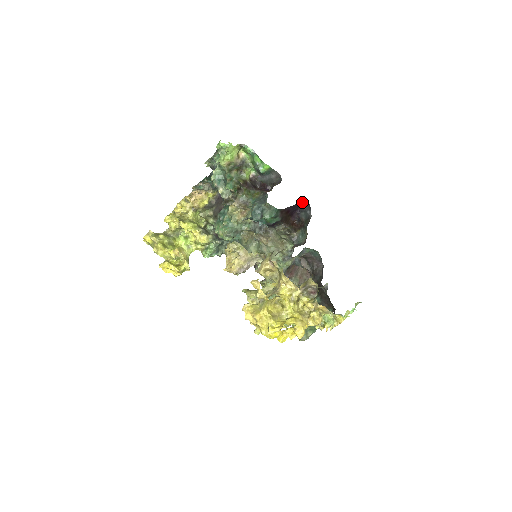
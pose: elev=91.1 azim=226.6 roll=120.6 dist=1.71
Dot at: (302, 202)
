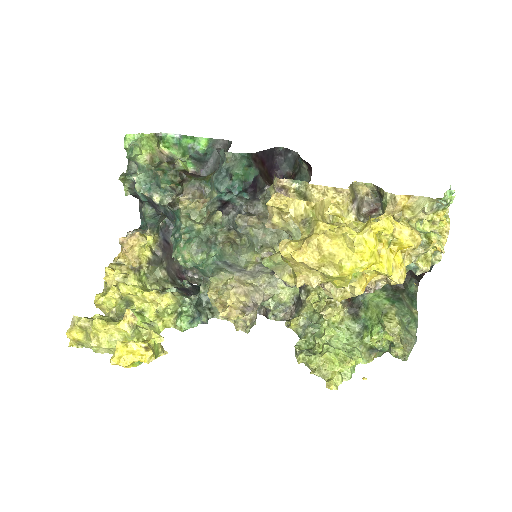
Dot at: (274, 150)
